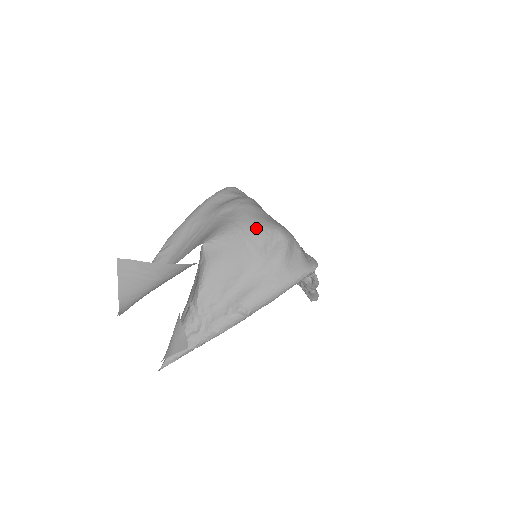
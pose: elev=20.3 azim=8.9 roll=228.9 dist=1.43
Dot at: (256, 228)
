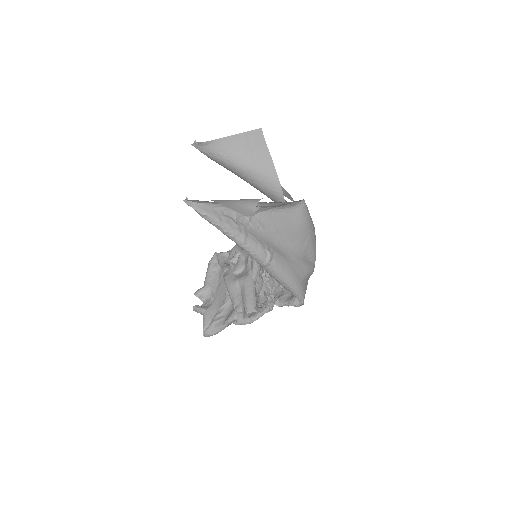
Dot at: (315, 240)
